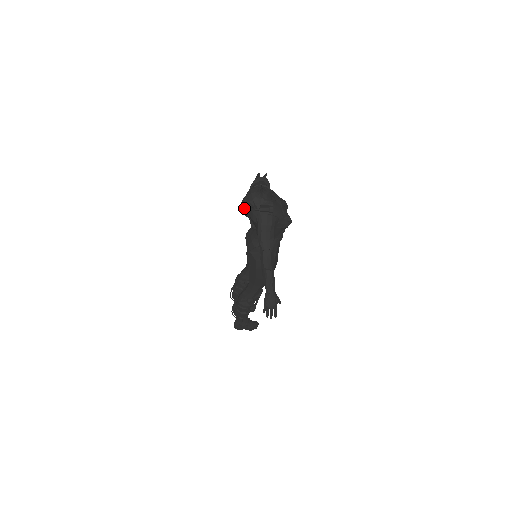
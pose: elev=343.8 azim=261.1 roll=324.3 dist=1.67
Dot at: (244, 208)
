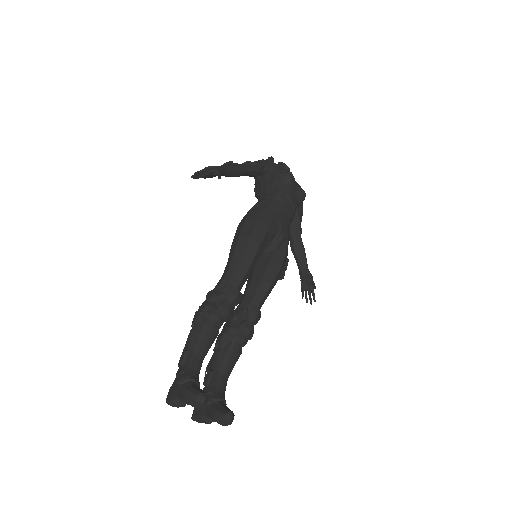
Dot at: occluded
